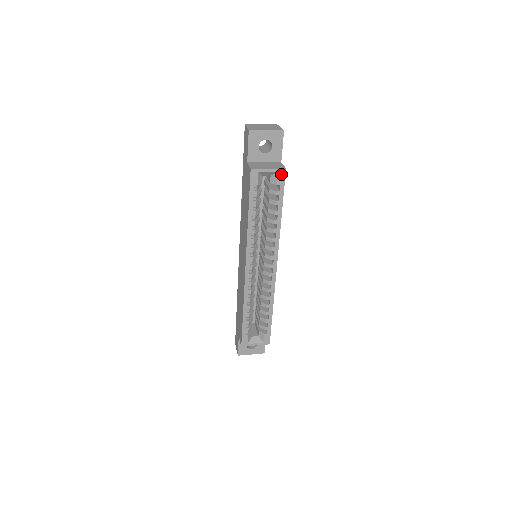
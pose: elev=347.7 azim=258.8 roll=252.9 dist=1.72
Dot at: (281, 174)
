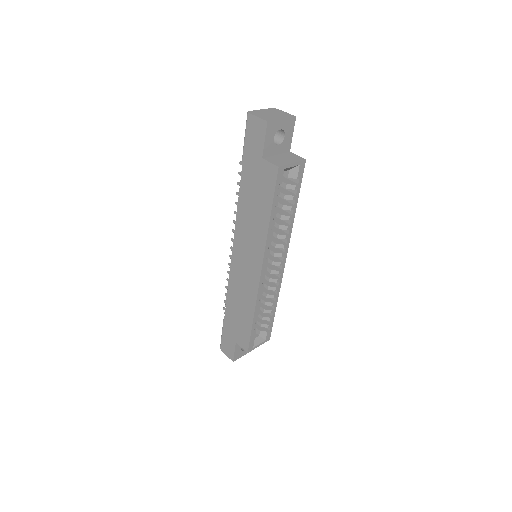
Dot at: (301, 166)
